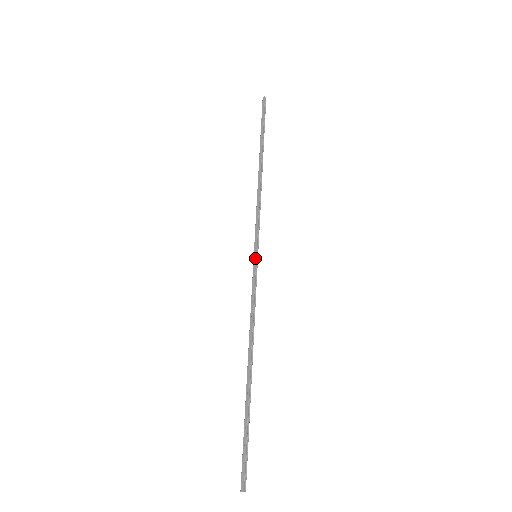
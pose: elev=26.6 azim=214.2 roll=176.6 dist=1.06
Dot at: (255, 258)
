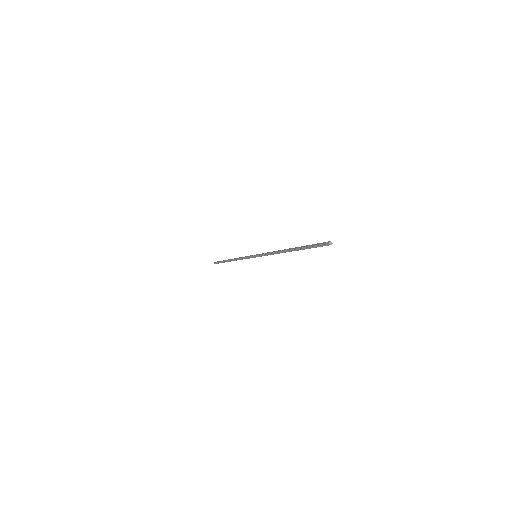
Dot at: (256, 255)
